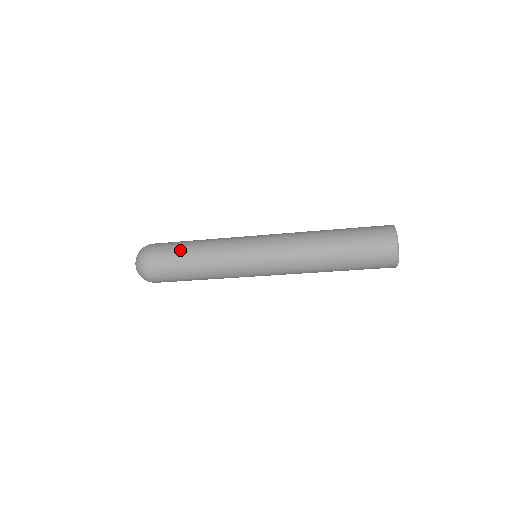
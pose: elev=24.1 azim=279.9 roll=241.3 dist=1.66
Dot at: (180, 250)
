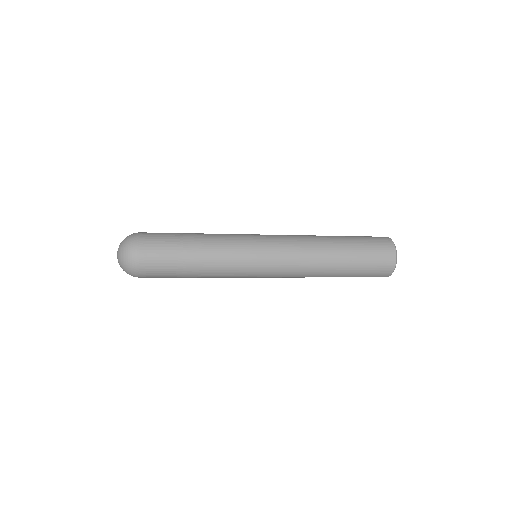
Dot at: (178, 234)
